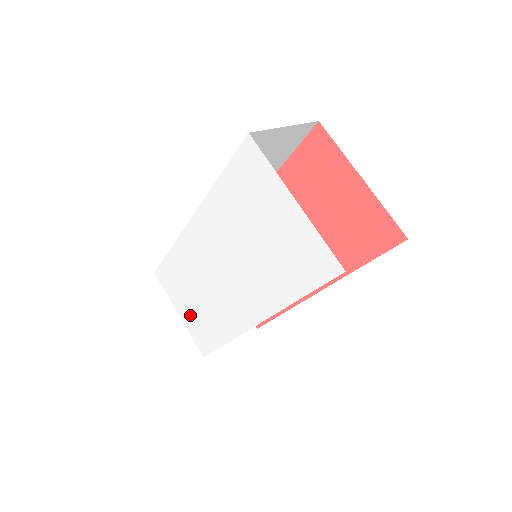
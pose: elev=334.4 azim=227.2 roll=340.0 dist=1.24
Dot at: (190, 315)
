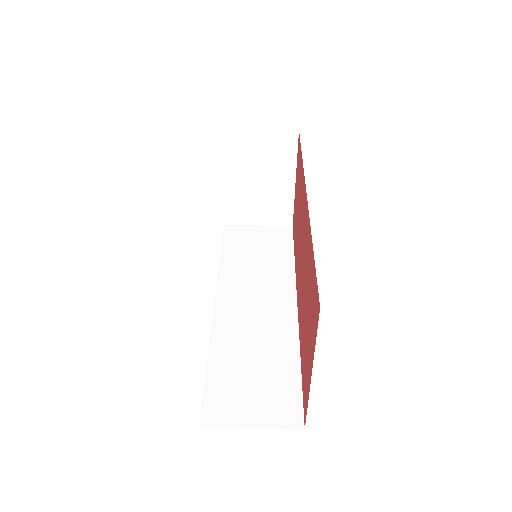
Dot at: occluded
